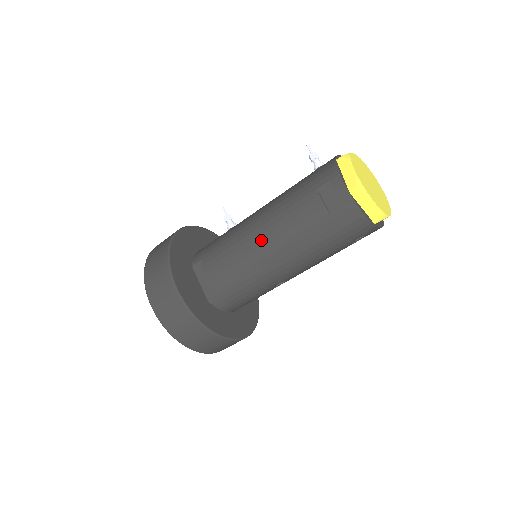
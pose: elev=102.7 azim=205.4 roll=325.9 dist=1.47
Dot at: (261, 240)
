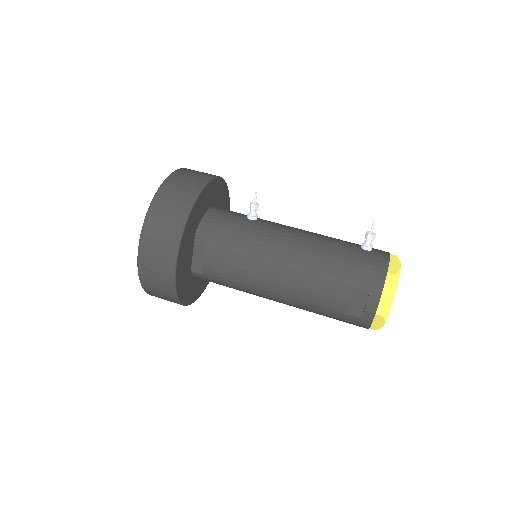
Dot at: (278, 279)
